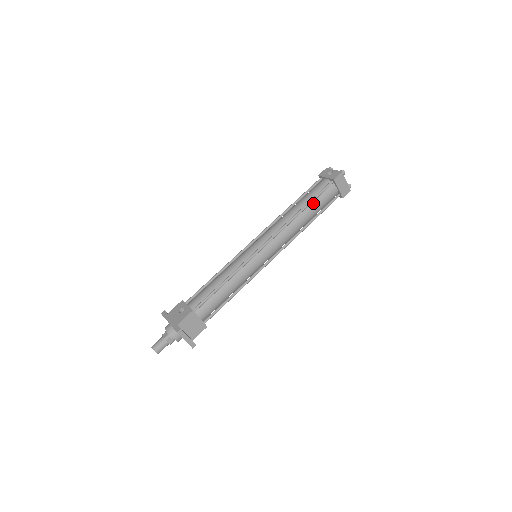
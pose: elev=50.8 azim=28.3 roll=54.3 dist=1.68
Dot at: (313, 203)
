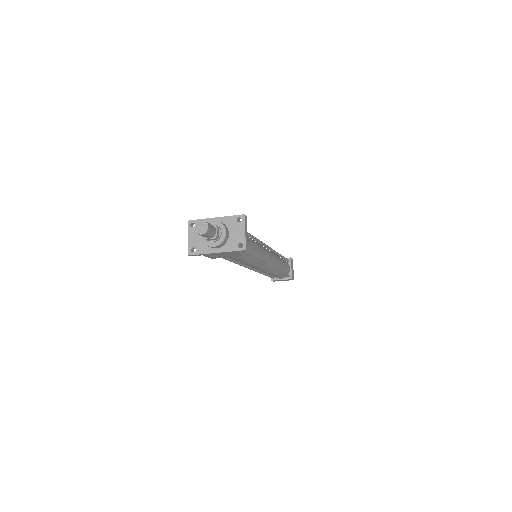
Dot at: (283, 260)
